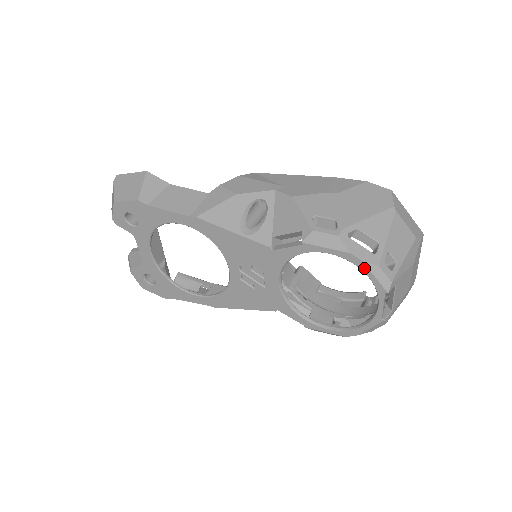
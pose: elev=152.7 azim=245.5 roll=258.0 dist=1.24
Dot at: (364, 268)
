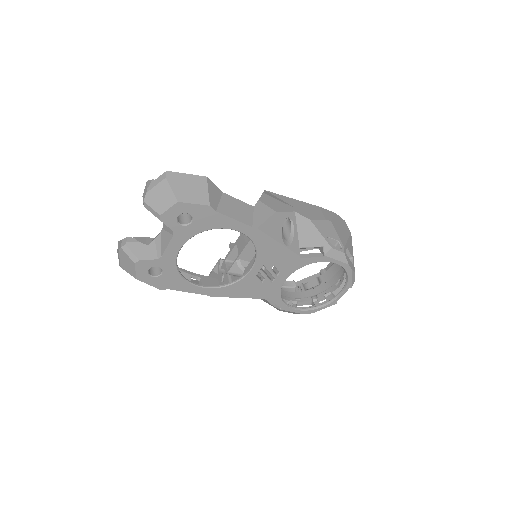
Dot at: (350, 273)
